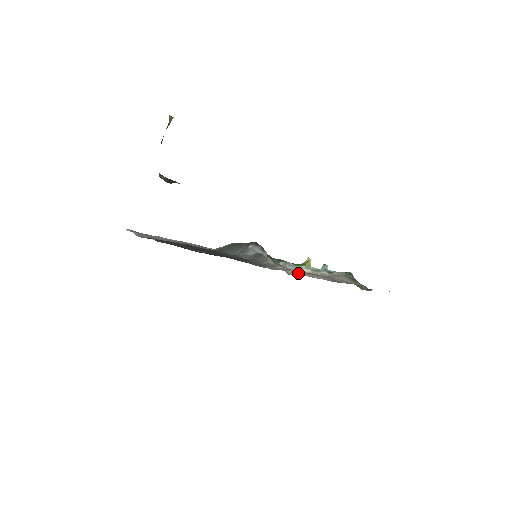
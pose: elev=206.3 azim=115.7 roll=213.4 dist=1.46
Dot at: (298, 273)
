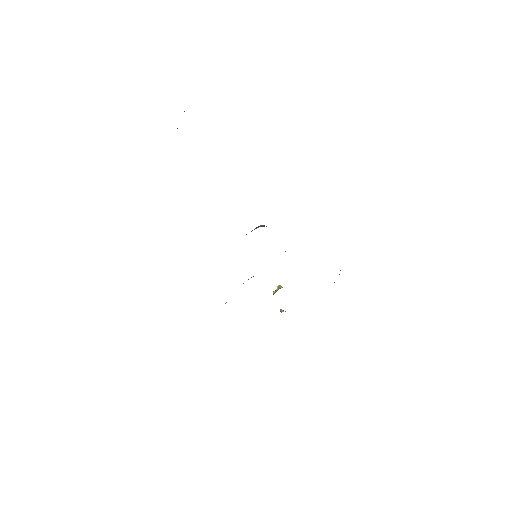
Dot at: occluded
